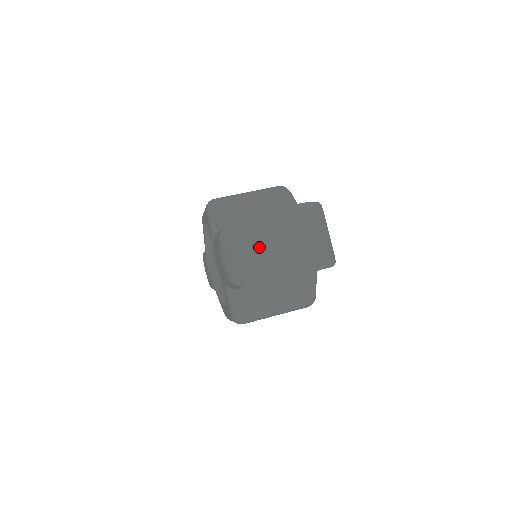
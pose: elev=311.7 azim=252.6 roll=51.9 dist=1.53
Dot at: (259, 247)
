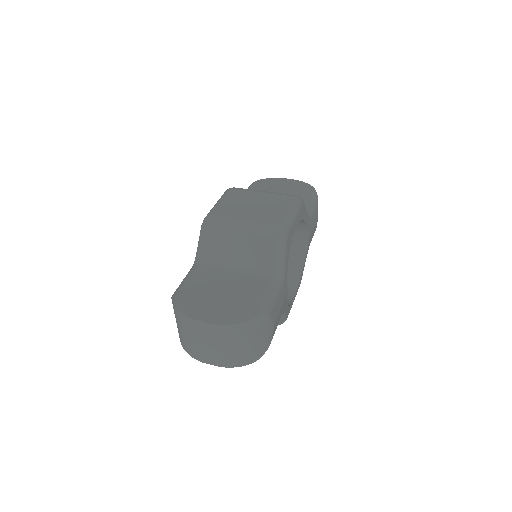
Dot at: (187, 335)
